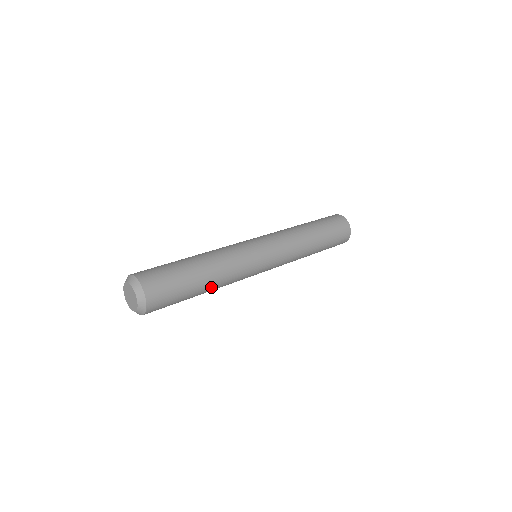
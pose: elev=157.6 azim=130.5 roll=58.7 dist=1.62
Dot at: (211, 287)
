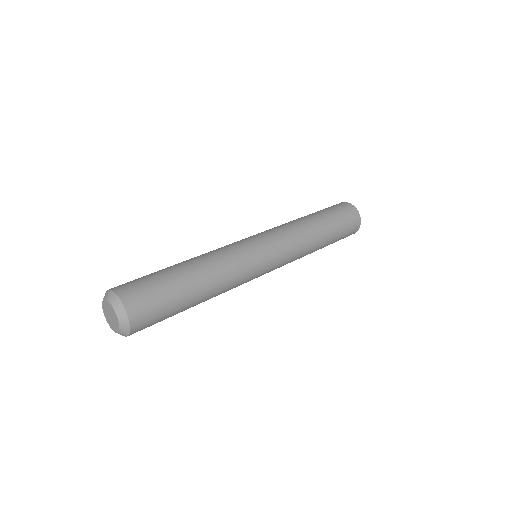
Dot at: occluded
